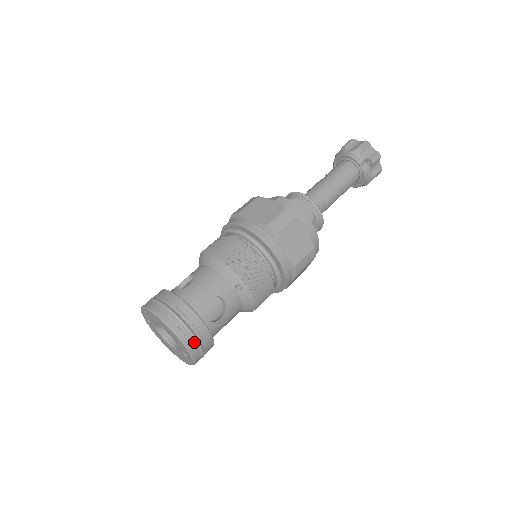
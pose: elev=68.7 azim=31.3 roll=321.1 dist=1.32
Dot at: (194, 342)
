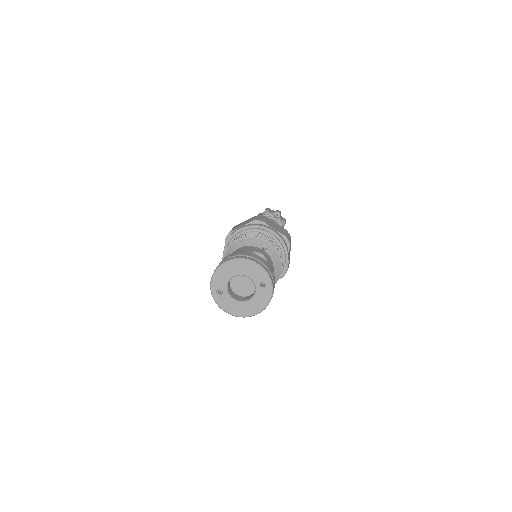
Dot at: (264, 266)
